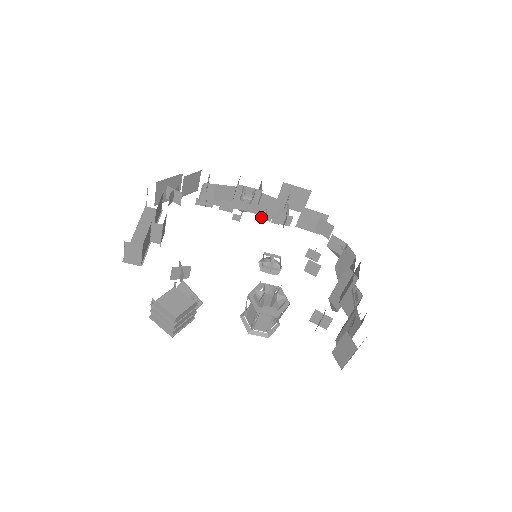
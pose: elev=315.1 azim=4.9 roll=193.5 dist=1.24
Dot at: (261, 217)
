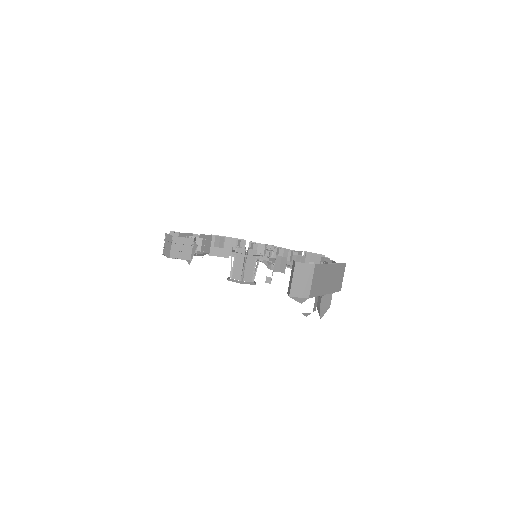
Dot at: occluded
